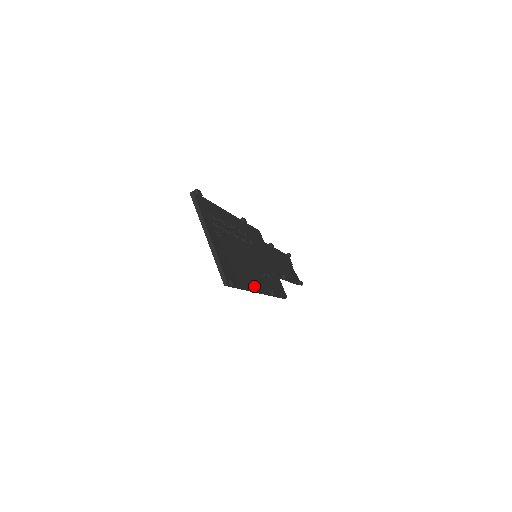
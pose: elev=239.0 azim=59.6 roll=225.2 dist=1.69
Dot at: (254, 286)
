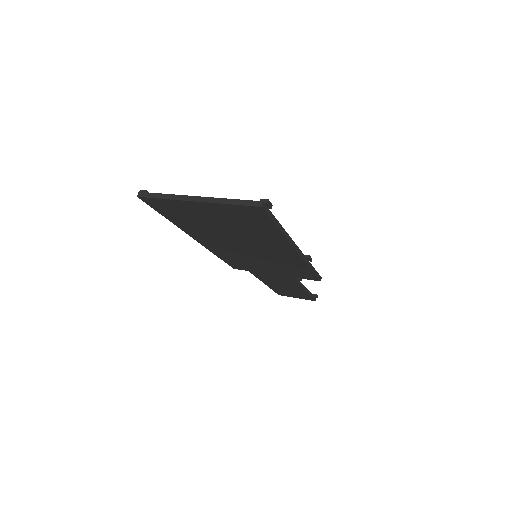
Dot at: occluded
